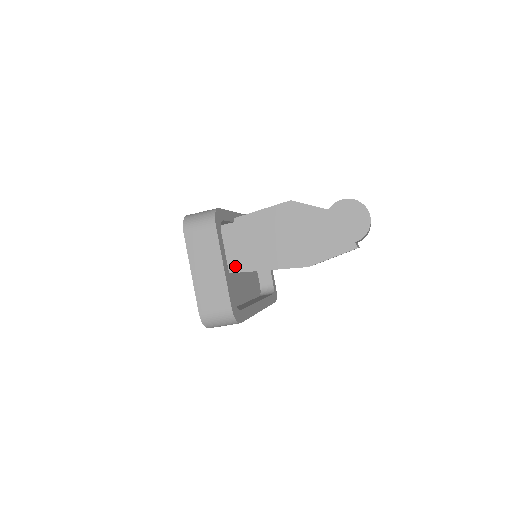
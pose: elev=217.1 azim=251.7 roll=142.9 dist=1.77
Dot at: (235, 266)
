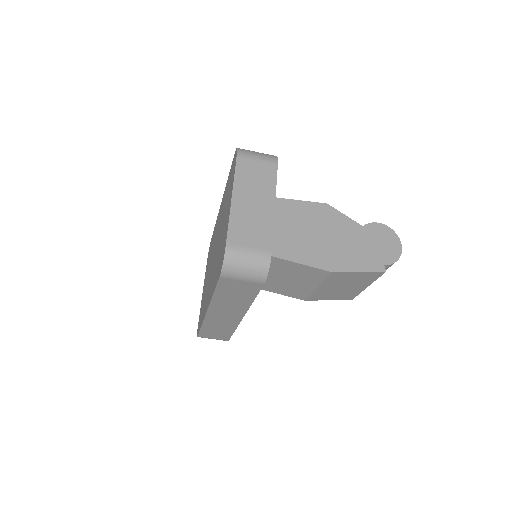
Dot at: occluded
